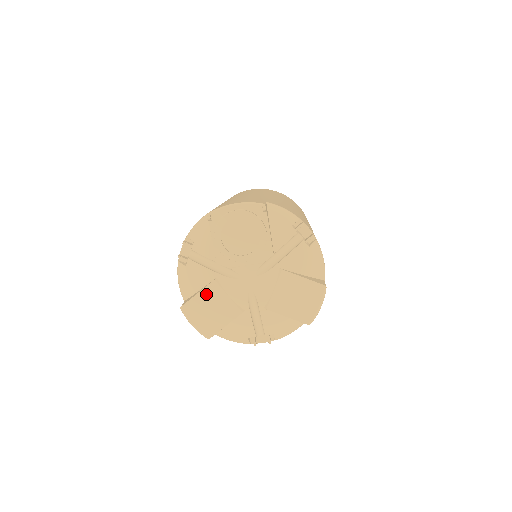
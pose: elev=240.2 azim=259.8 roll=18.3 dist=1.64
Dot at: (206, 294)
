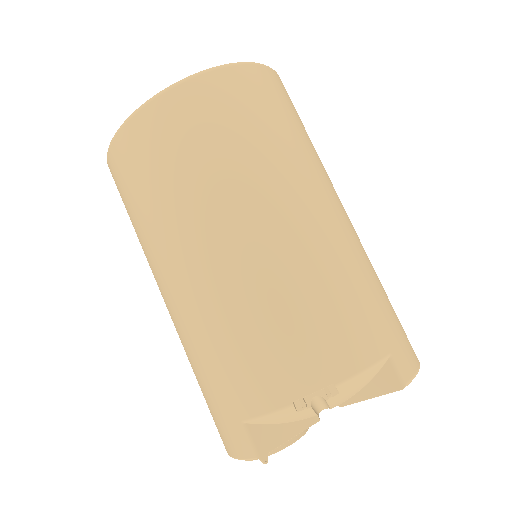
Dot at: occluded
